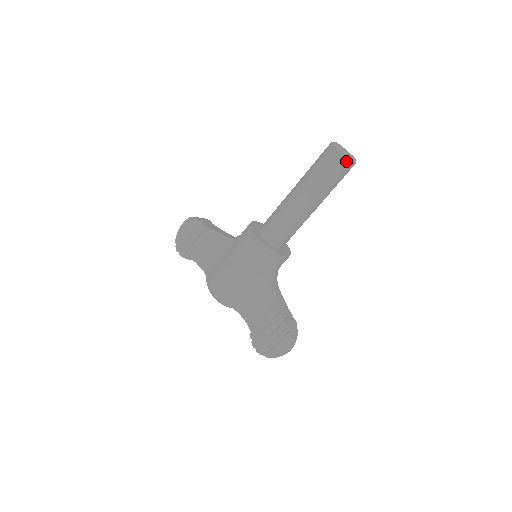
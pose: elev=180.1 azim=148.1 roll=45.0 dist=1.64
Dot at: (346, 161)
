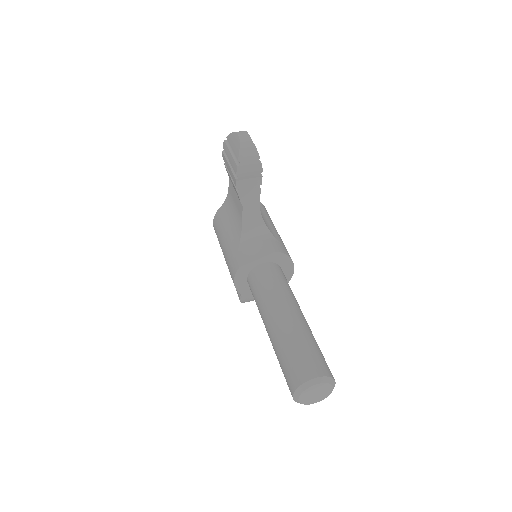
Dot at: occluded
